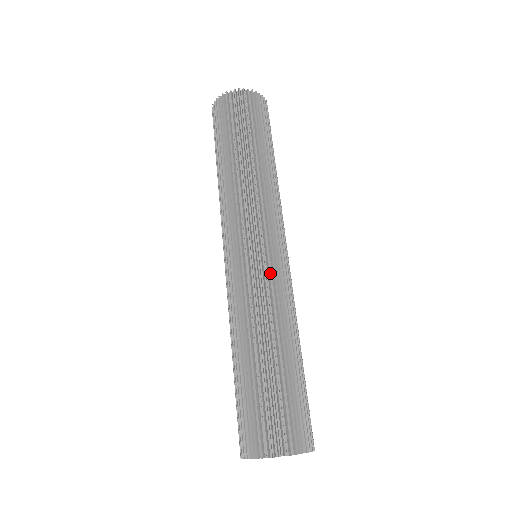
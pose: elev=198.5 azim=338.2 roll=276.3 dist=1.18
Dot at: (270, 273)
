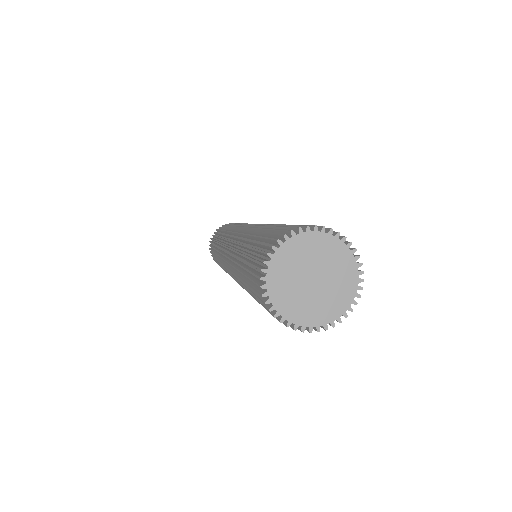
Dot at: (238, 233)
